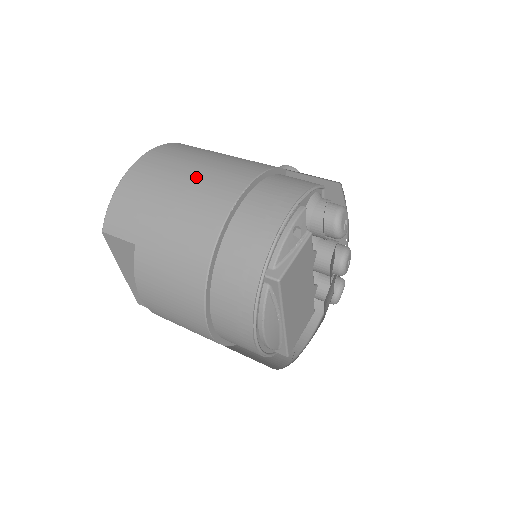
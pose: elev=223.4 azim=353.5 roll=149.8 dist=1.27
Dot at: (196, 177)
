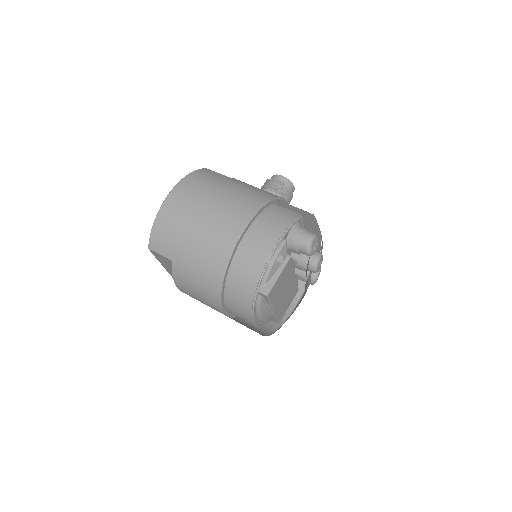
Dot at: (210, 216)
